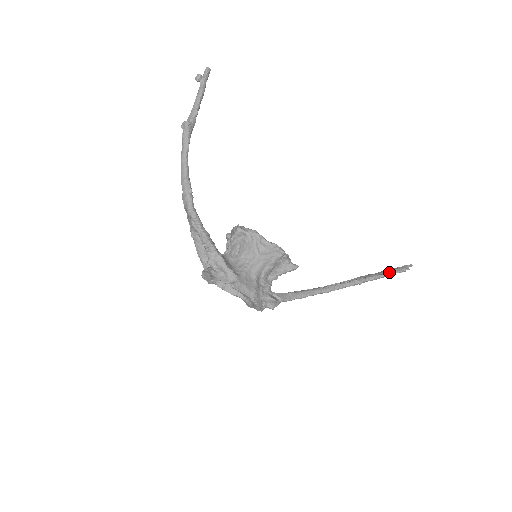
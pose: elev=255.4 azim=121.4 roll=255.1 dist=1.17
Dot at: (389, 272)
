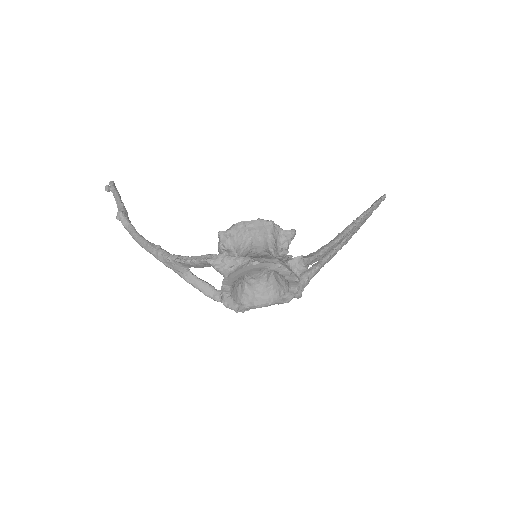
Dot at: (373, 204)
